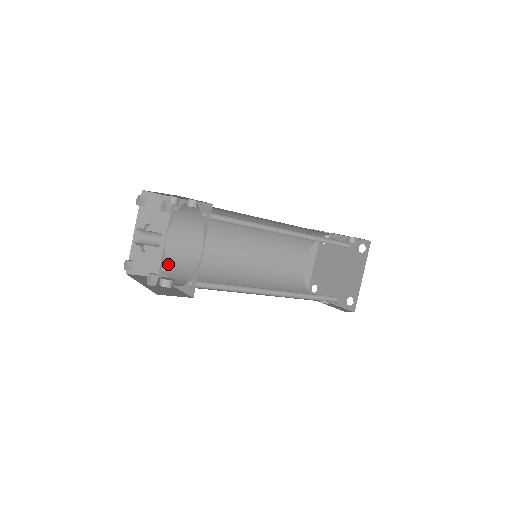
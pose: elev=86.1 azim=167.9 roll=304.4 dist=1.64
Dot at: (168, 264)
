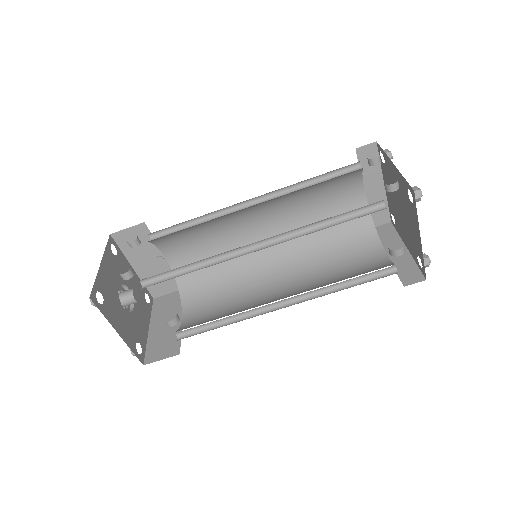
Dot at: (180, 282)
